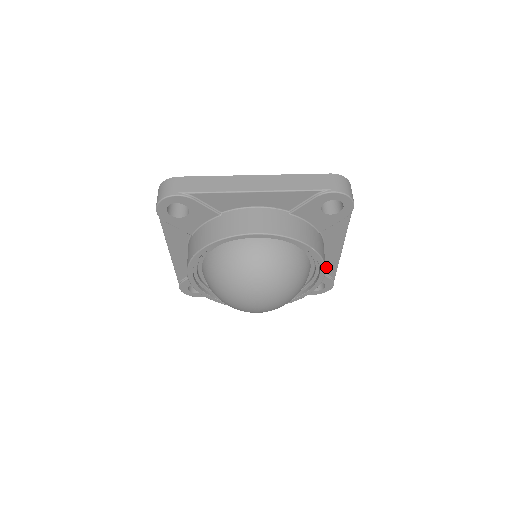
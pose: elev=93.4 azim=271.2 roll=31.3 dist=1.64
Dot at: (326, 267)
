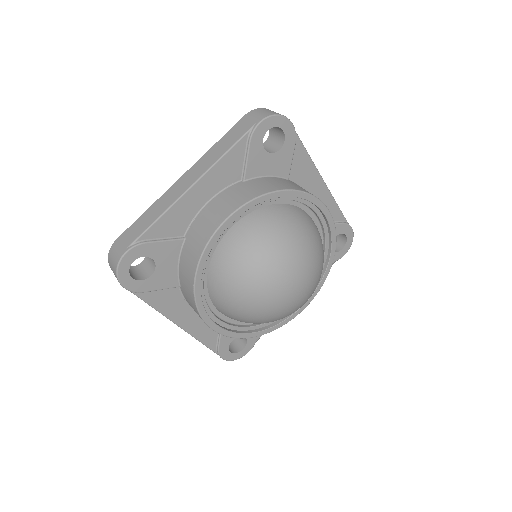
Dot at: occluded
